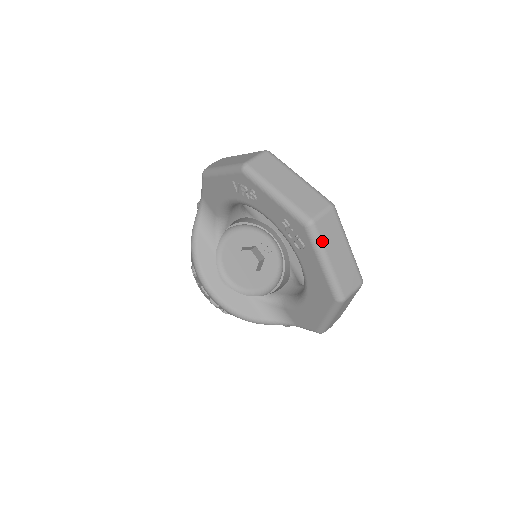
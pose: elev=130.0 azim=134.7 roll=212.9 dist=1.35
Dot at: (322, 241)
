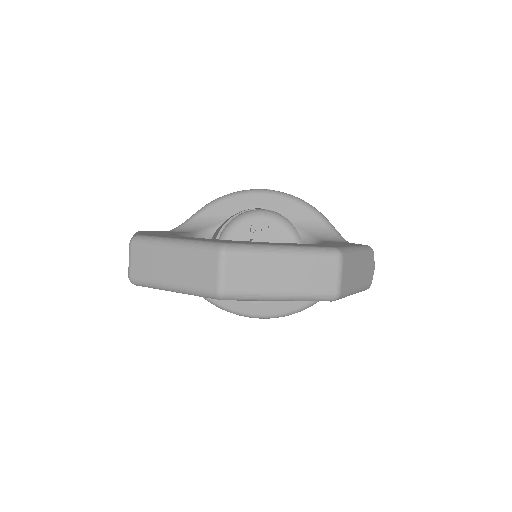
Dot at: (250, 292)
